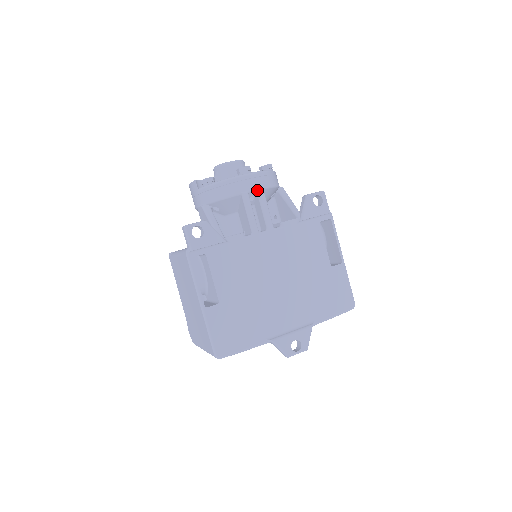
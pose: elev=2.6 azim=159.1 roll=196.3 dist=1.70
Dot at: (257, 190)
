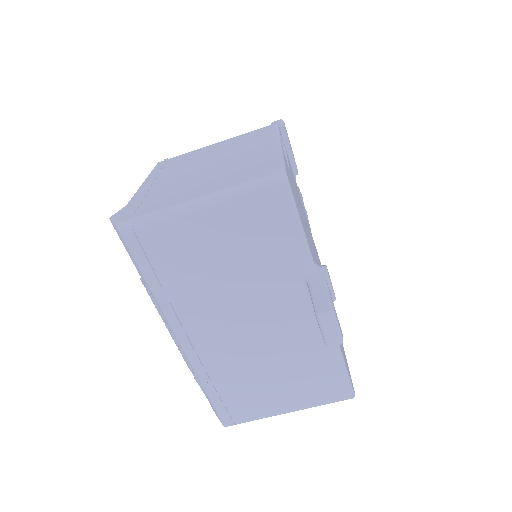
Dot at: occluded
